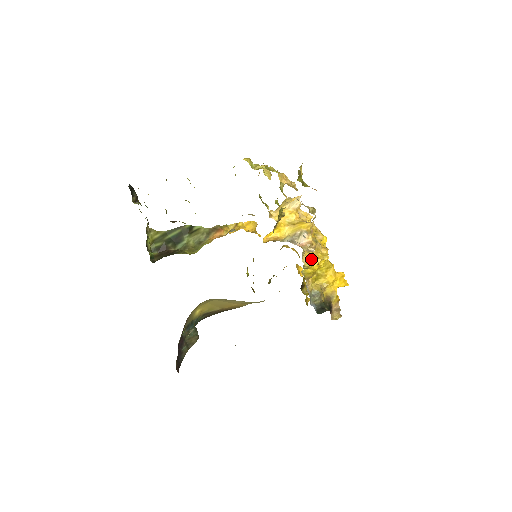
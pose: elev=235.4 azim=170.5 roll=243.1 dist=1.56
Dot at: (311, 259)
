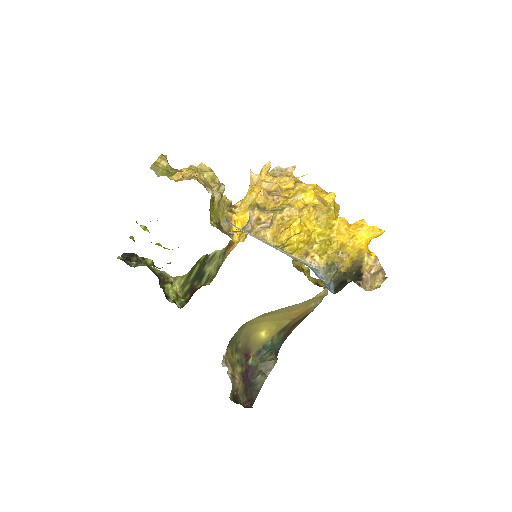
Dot at: (278, 234)
